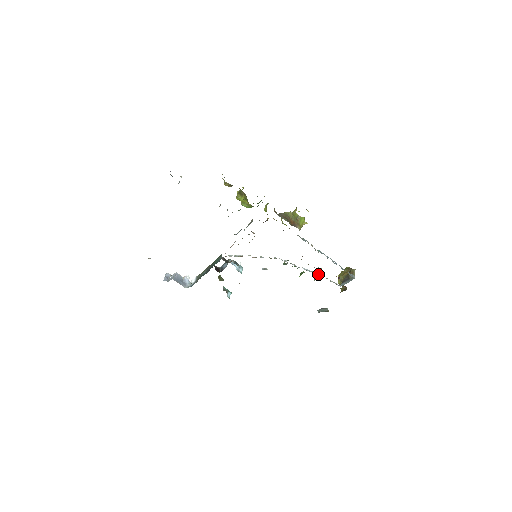
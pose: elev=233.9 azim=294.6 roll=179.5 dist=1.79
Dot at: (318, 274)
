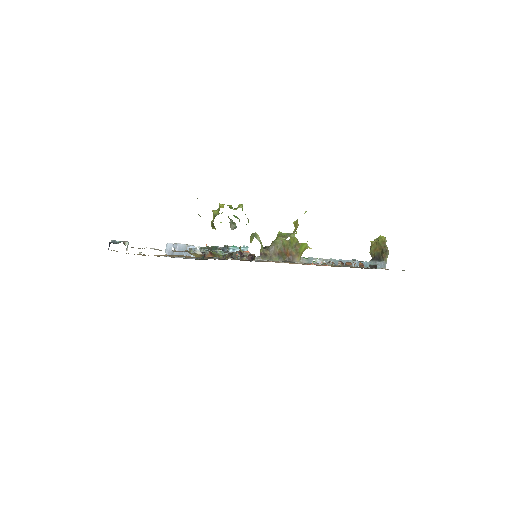
Dot at: occluded
